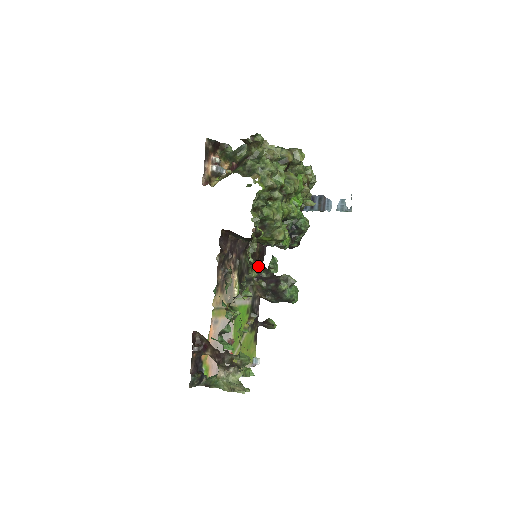
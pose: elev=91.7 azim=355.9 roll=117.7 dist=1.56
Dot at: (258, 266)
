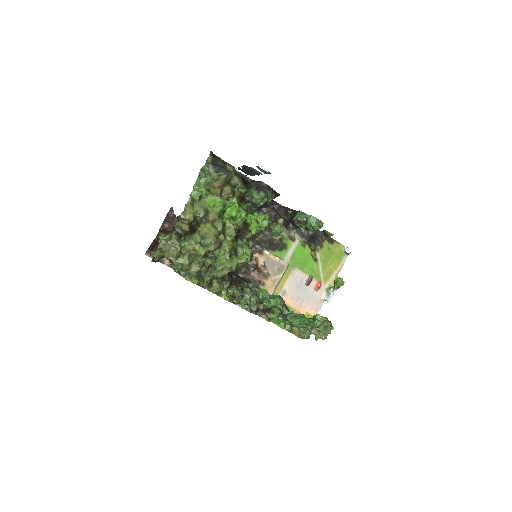
Dot at: (277, 215)
